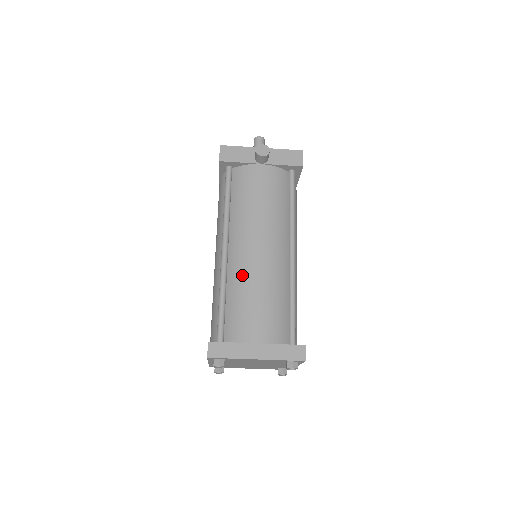
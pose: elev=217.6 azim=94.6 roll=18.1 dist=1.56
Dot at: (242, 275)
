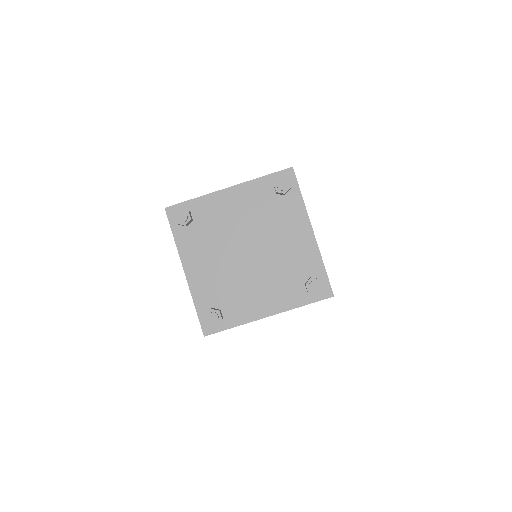
Dot at: occluded
